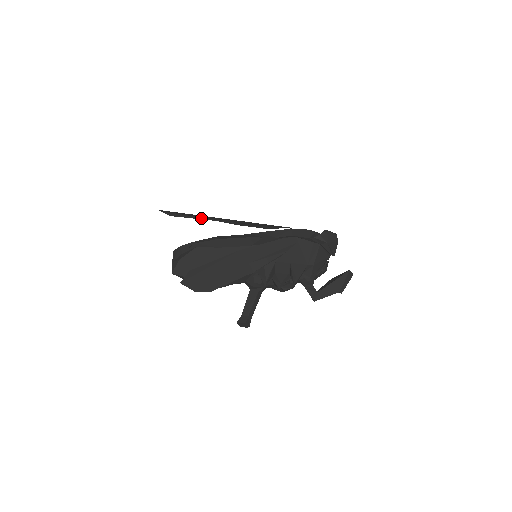
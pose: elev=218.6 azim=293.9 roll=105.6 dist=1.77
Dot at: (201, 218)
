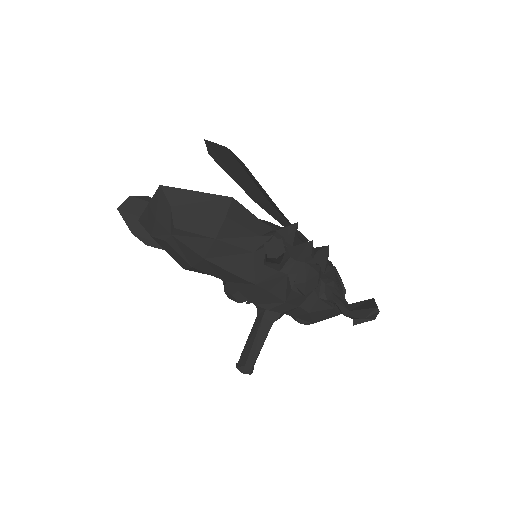
Dot at: occluded
